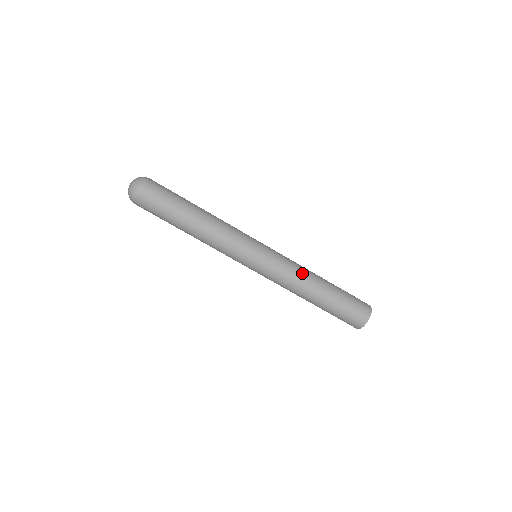
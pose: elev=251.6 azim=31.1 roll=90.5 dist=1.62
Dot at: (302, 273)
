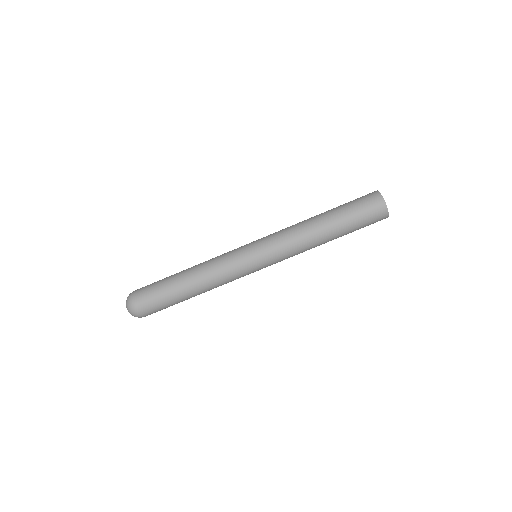
Dot at: (295, 225)
